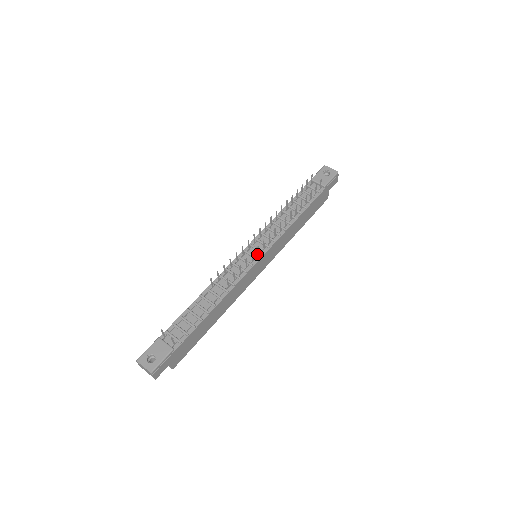
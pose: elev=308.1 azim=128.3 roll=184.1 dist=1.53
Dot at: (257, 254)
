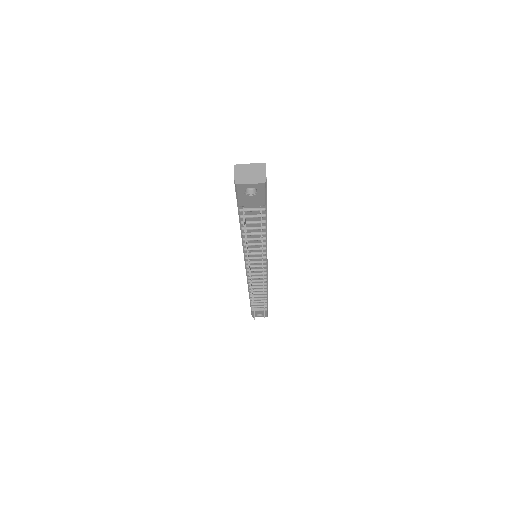
Dot at: occluded
